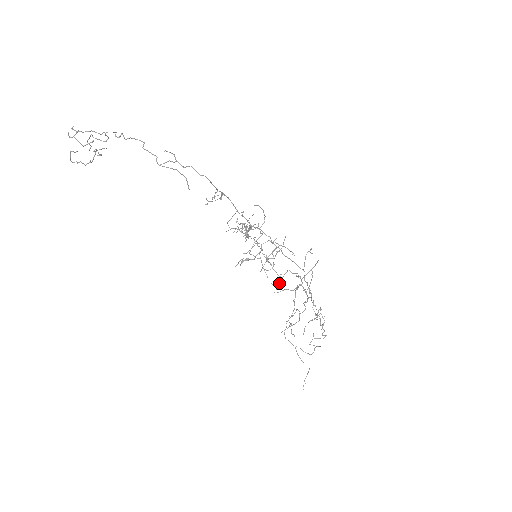
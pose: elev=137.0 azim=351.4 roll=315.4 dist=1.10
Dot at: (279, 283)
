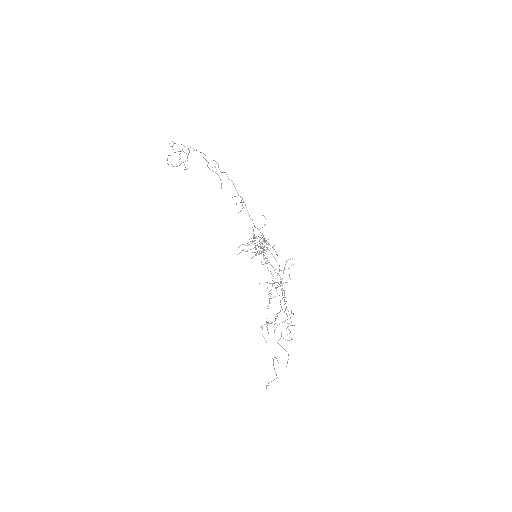
Dot at: occluded
